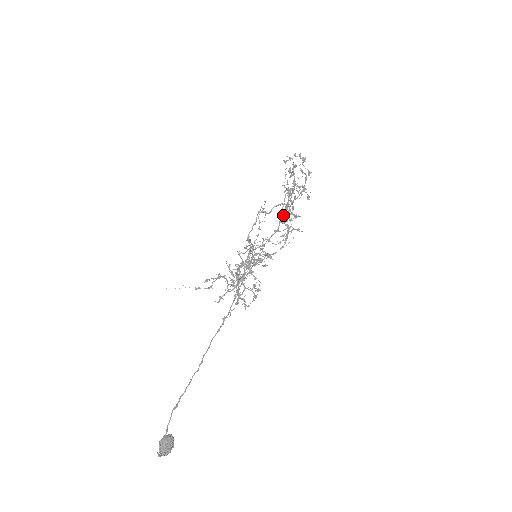
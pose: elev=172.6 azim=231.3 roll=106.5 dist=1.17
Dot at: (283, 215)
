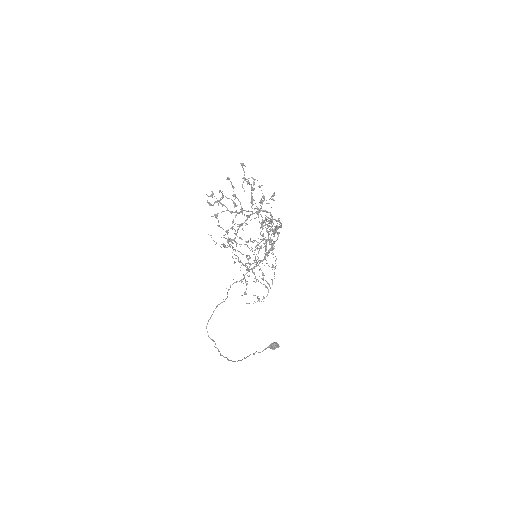
Dot at: occluded
